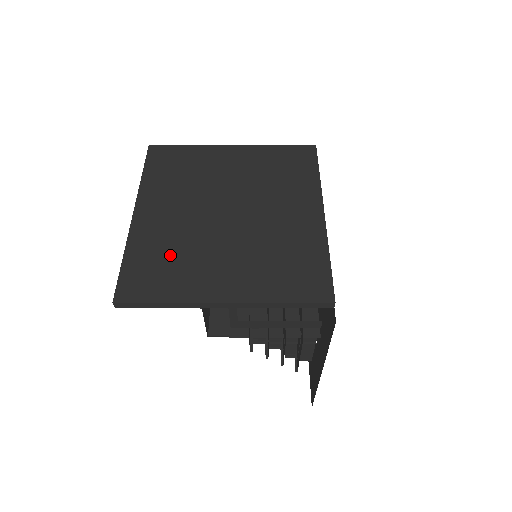
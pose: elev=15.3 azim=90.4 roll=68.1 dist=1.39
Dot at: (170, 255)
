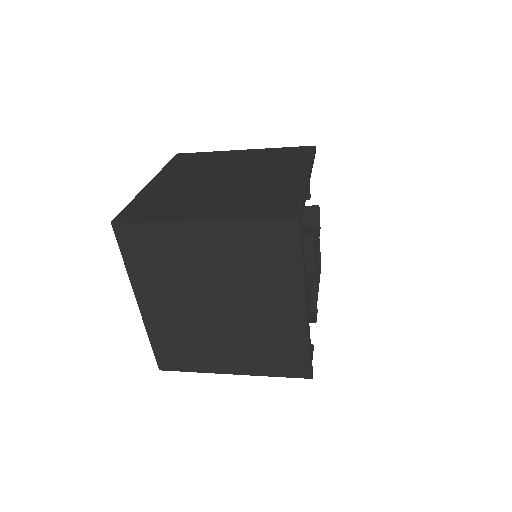
Dot at: (183, 341)
